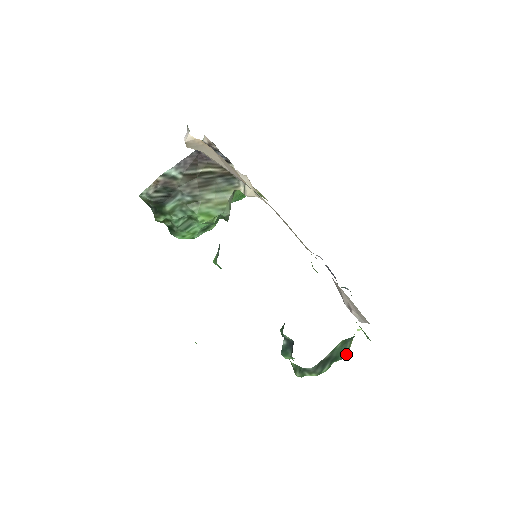
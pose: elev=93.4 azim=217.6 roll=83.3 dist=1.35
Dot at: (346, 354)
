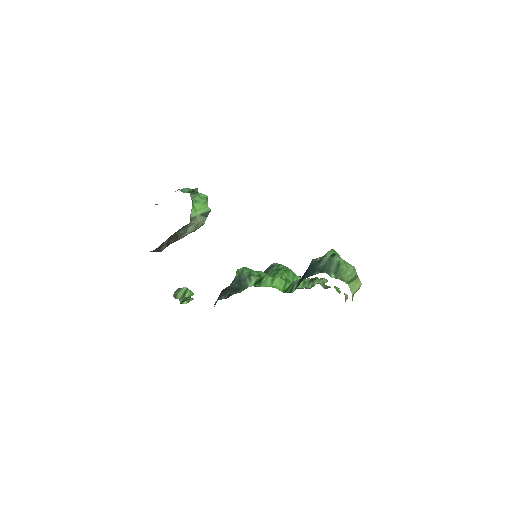
Dot at: occluded
